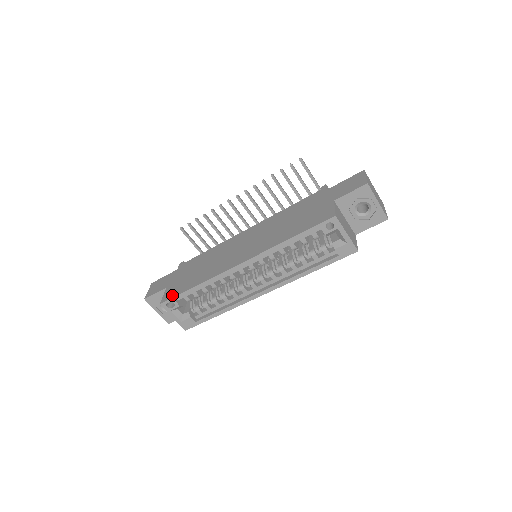
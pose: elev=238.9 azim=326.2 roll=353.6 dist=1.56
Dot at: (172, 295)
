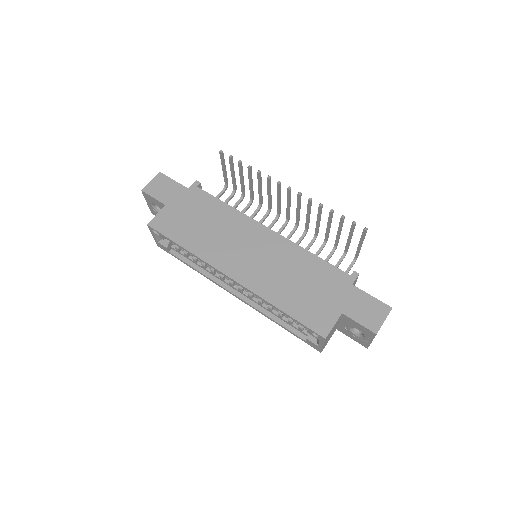
Dot at: (162, 229)
